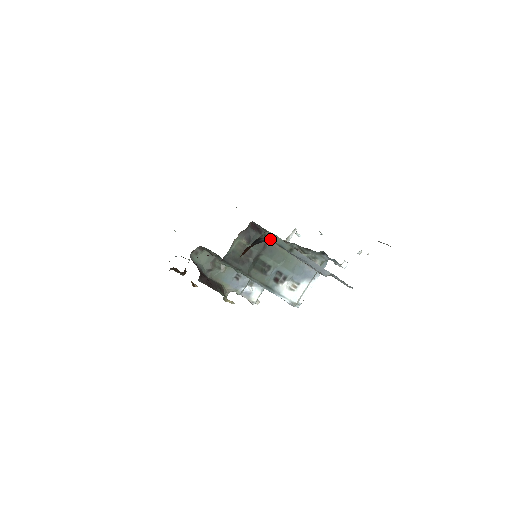
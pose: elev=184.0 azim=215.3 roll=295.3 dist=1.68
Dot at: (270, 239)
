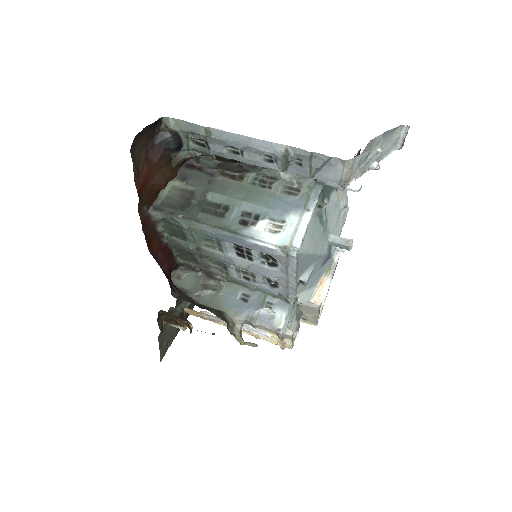
Dot at: (175, 130)
